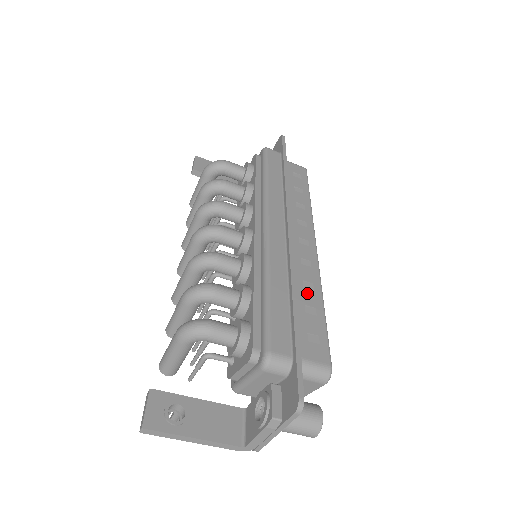
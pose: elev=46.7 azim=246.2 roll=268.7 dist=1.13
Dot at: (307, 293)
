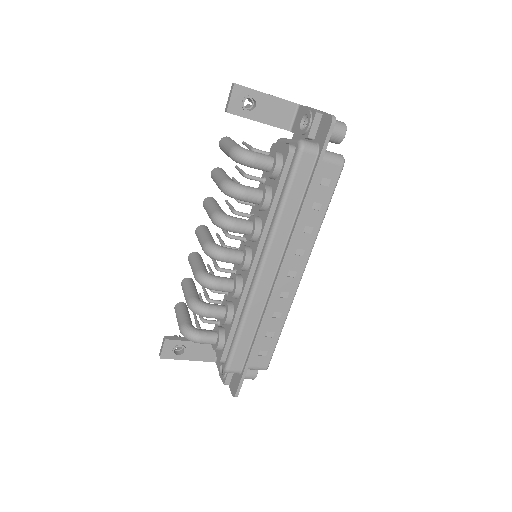
Dot at: (273, 322)
